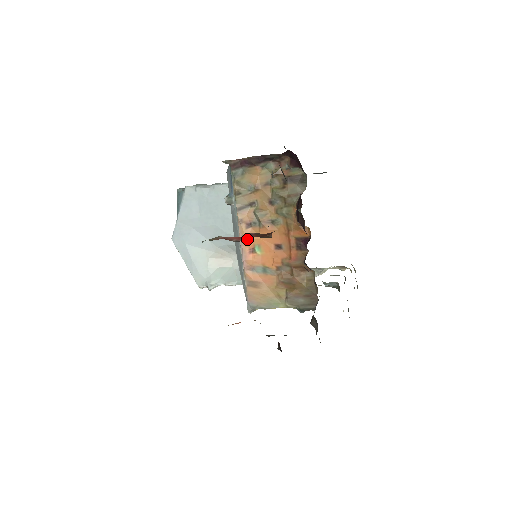
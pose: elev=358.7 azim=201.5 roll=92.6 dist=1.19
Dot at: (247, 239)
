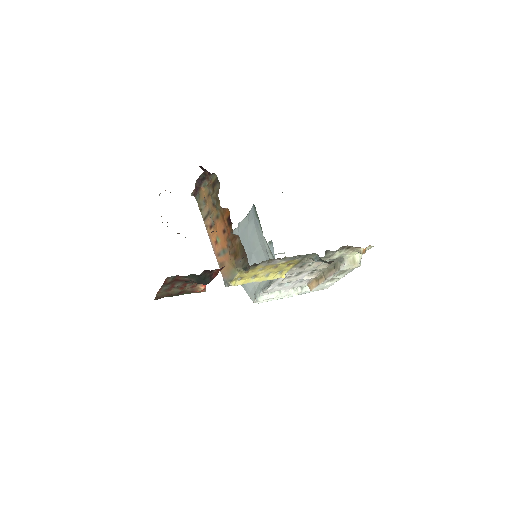
Dot at: (212, 236)
